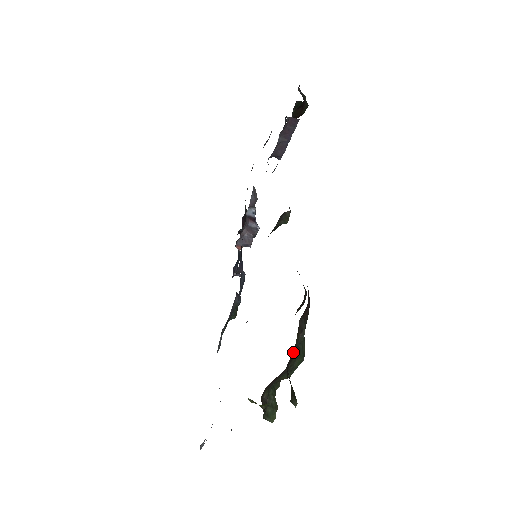
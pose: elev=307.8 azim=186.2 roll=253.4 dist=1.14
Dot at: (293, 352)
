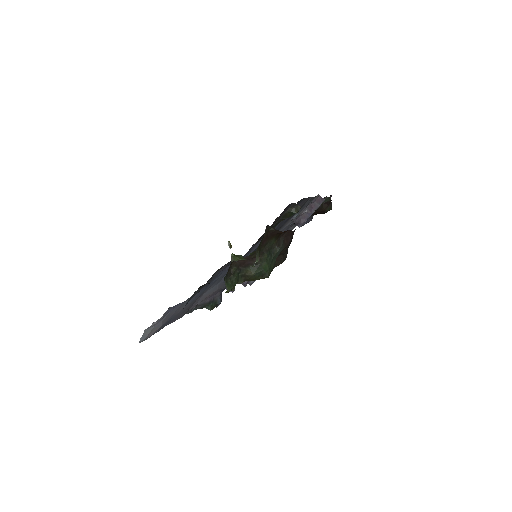
Dot at: (268, 247)
